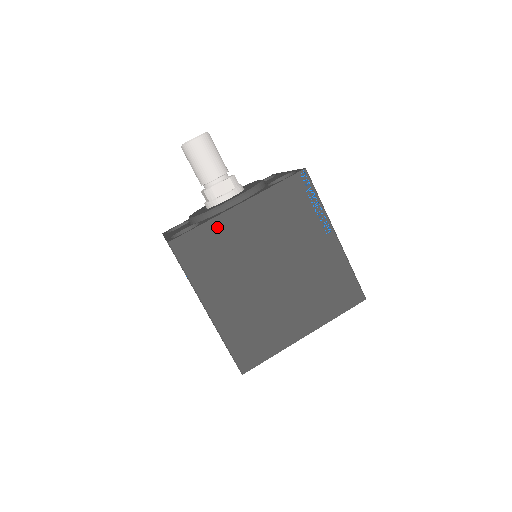
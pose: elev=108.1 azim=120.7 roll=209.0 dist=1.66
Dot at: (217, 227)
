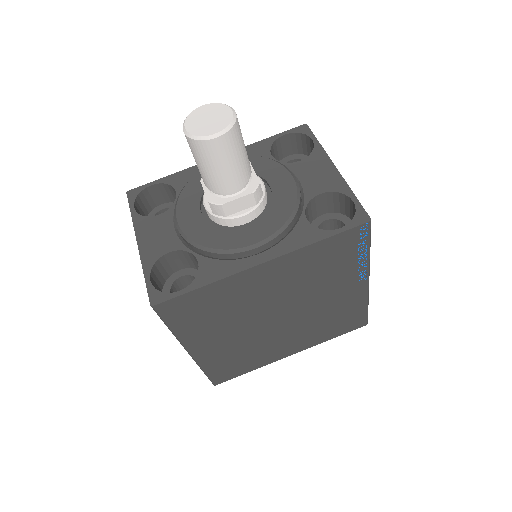
Dot at: (224, 287)
